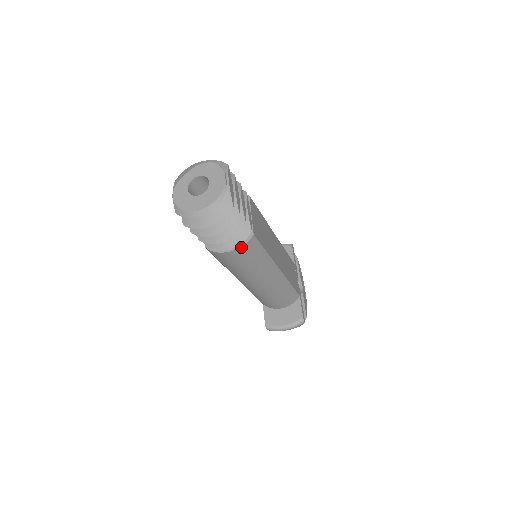
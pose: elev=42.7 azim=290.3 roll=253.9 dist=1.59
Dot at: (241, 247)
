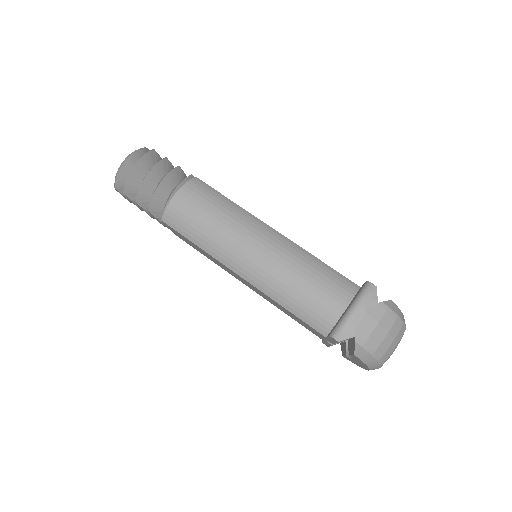
Dot at: (185, 186)
